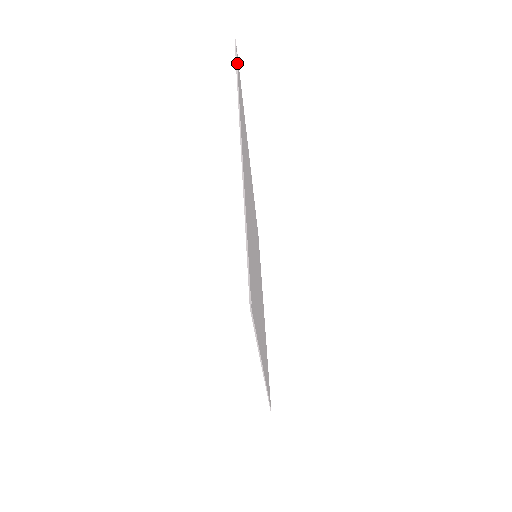
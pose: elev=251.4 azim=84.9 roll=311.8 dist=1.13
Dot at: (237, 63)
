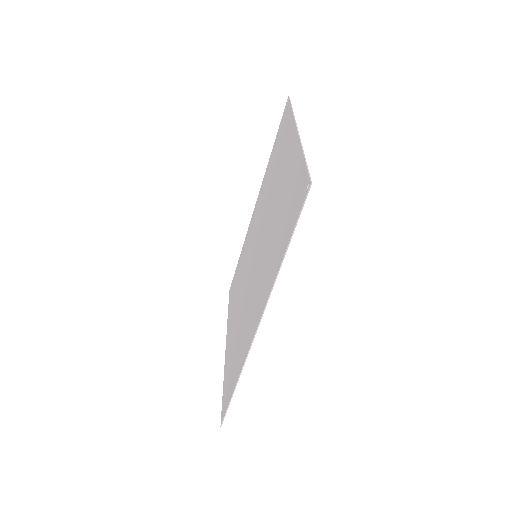
Dot at: (289, 106)
